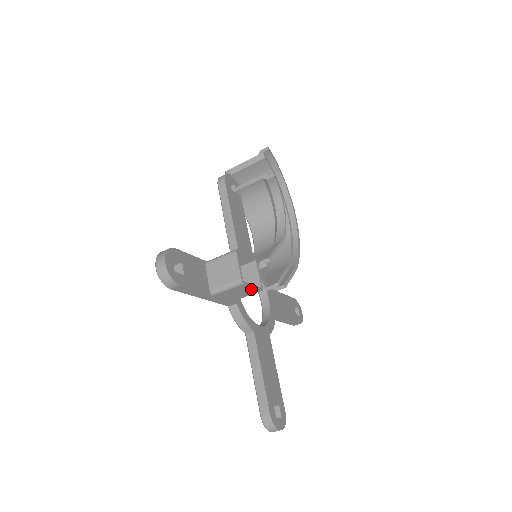
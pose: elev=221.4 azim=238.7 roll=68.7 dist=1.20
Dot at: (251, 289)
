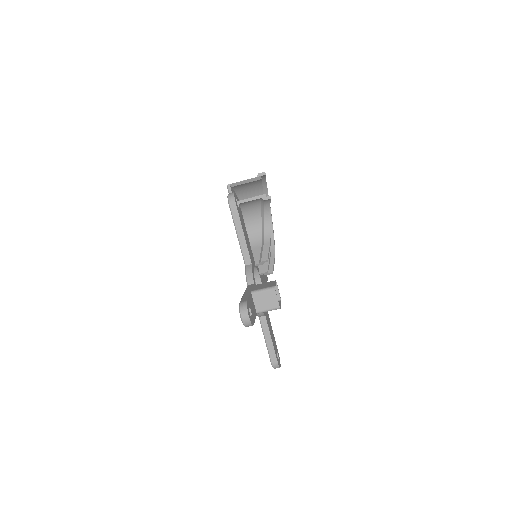
Dot at: occluded
